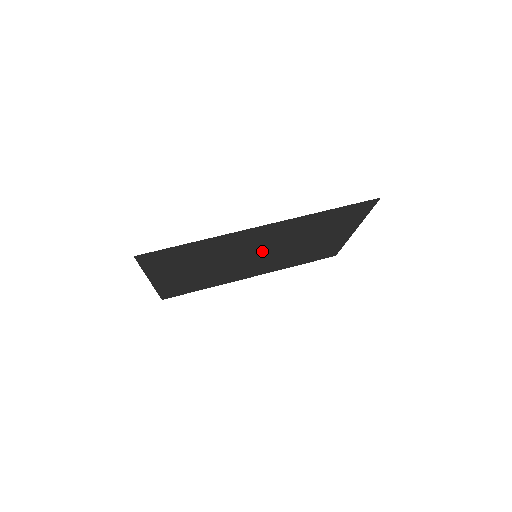
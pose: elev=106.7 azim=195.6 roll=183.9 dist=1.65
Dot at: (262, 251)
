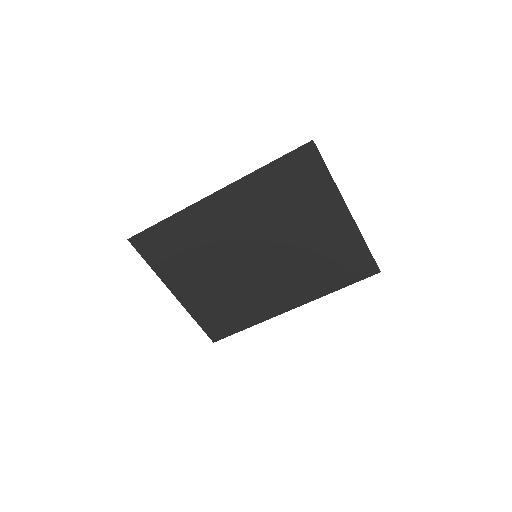
Dot at: (256, 246)
